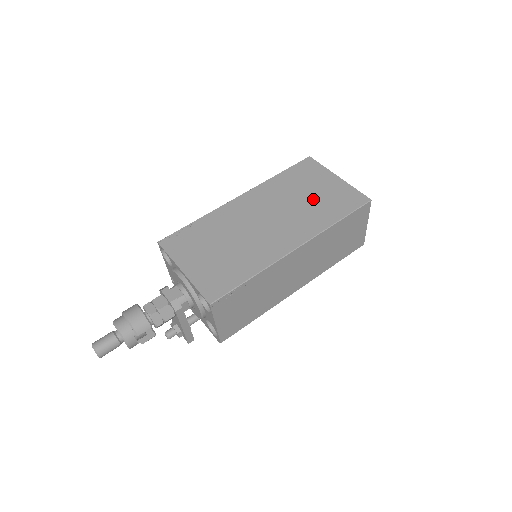
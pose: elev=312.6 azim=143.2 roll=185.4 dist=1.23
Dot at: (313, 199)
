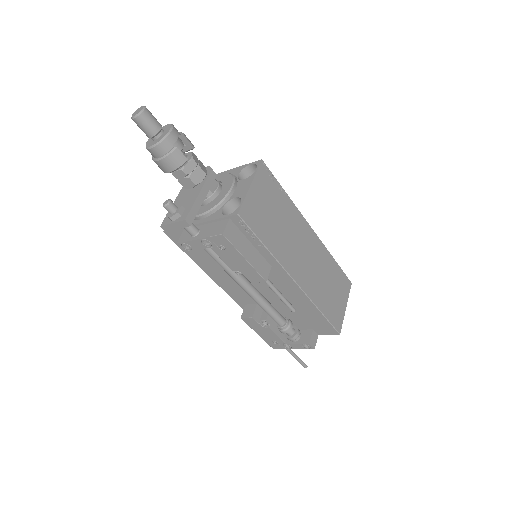
Dot at: occluded
